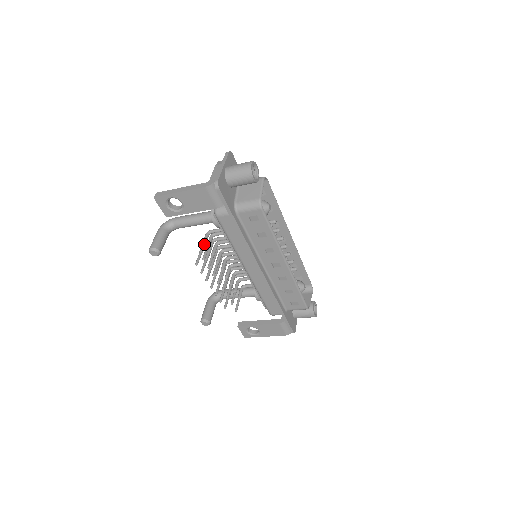
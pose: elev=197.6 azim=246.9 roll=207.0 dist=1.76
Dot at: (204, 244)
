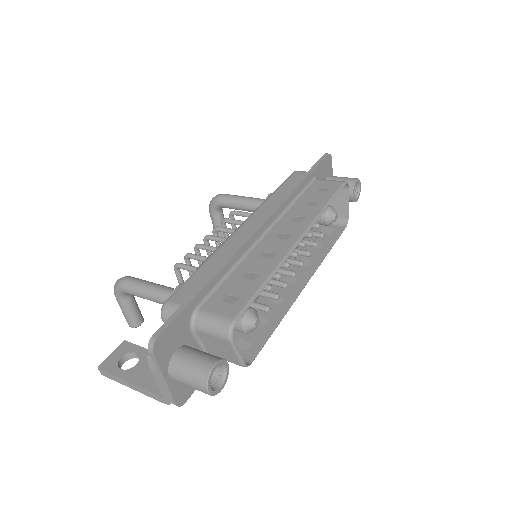
Dot at: occluded
